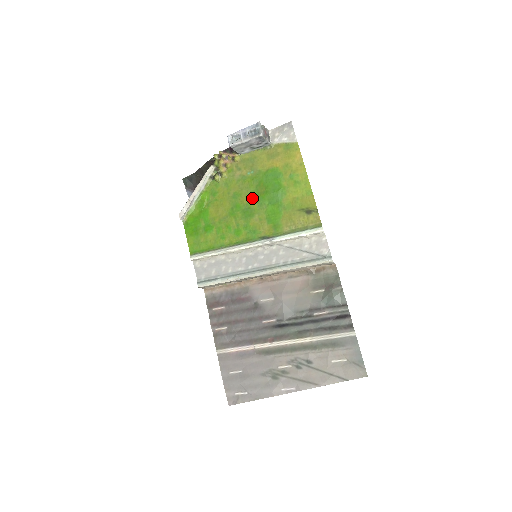
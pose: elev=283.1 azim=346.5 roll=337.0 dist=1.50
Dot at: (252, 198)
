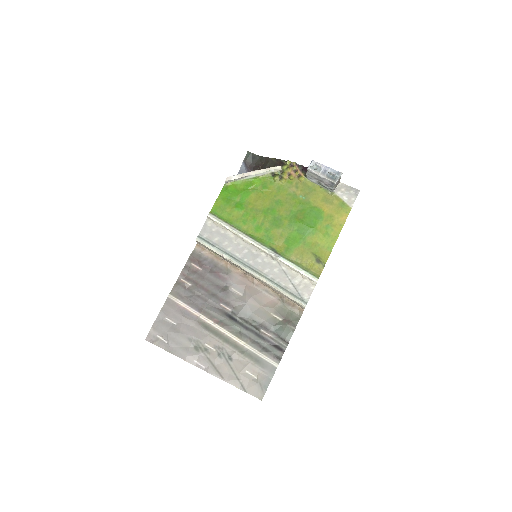
Dot at: (288, 215)
